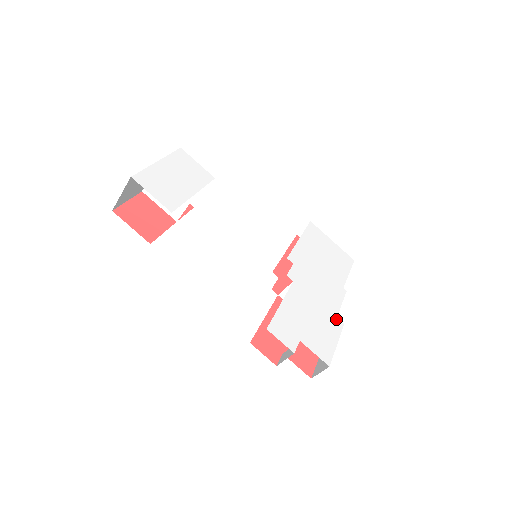
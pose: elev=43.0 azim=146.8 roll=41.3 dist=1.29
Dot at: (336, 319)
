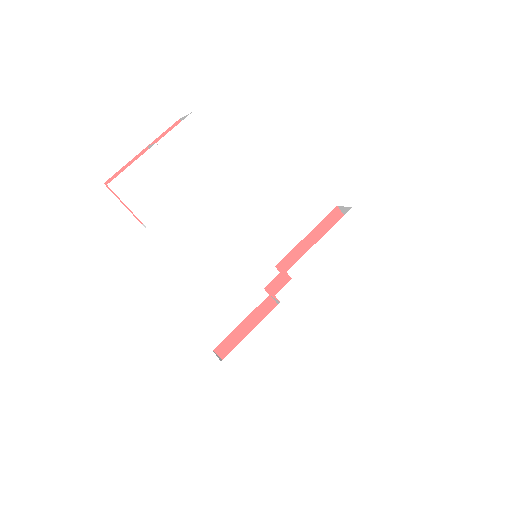
Dot at: (314, 342)
